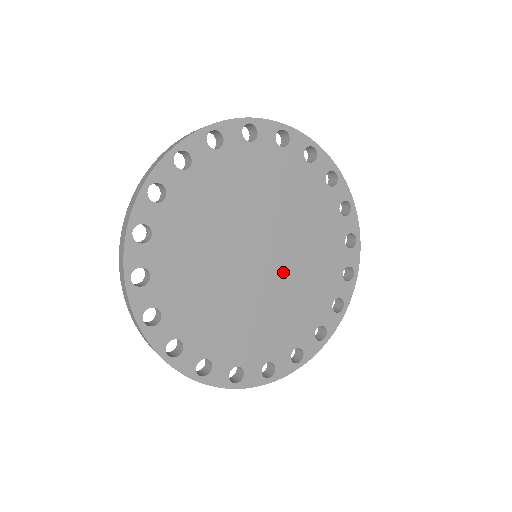
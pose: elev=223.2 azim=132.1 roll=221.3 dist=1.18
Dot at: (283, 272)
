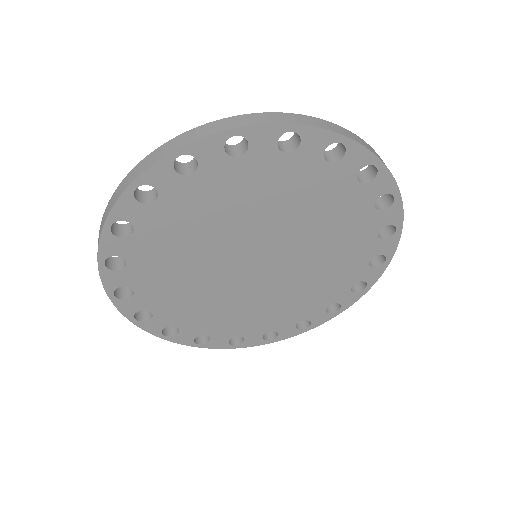
Dot at: (292, 262)
